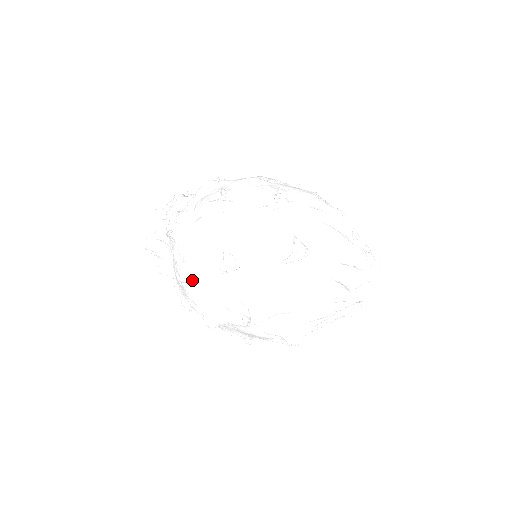
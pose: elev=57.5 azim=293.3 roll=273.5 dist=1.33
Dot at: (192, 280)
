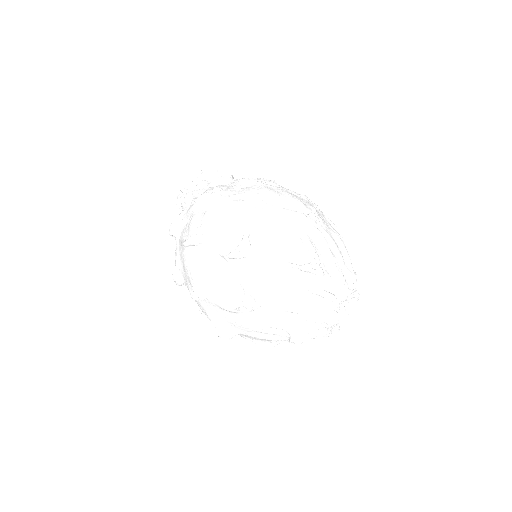
Dot at: (184, 284)
